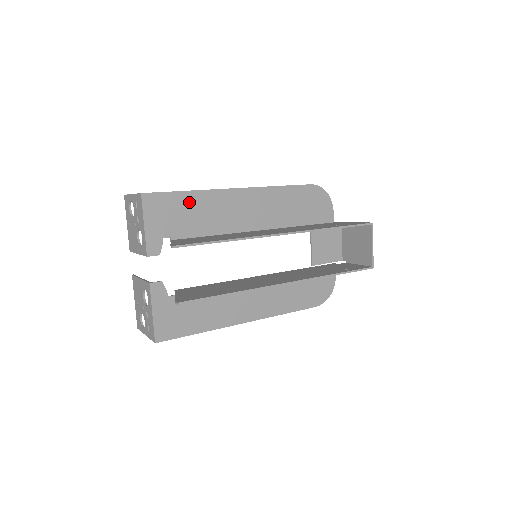
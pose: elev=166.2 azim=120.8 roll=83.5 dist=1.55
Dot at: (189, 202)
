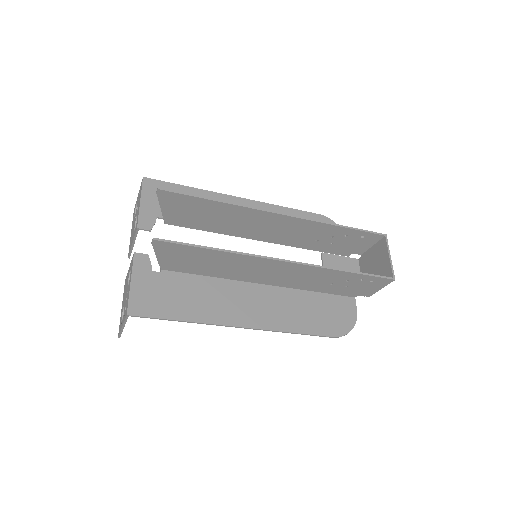
Dot at: occluded
